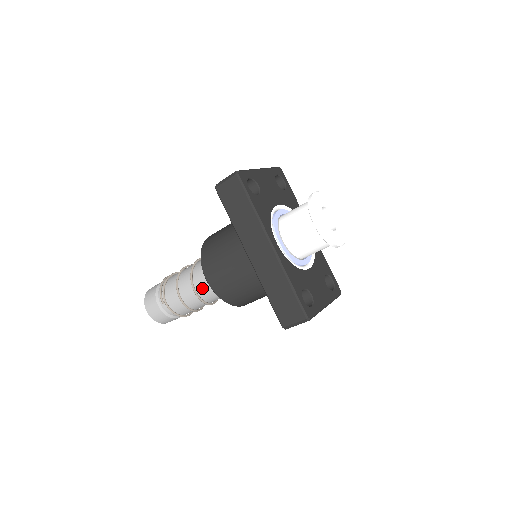
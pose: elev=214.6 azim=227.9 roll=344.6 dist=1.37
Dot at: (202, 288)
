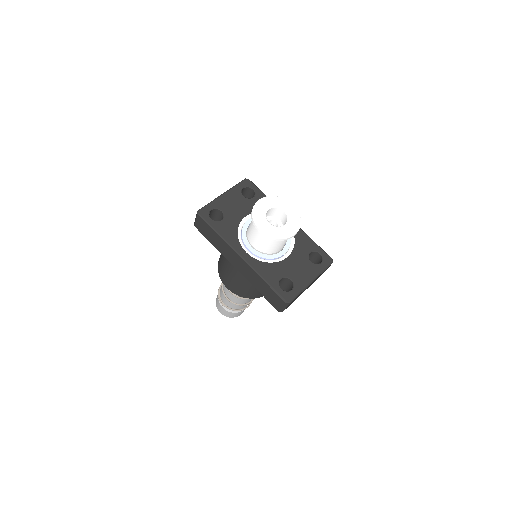
Dot at: occluded
